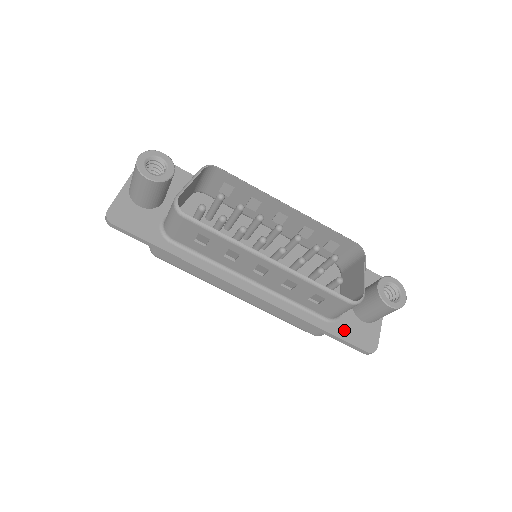
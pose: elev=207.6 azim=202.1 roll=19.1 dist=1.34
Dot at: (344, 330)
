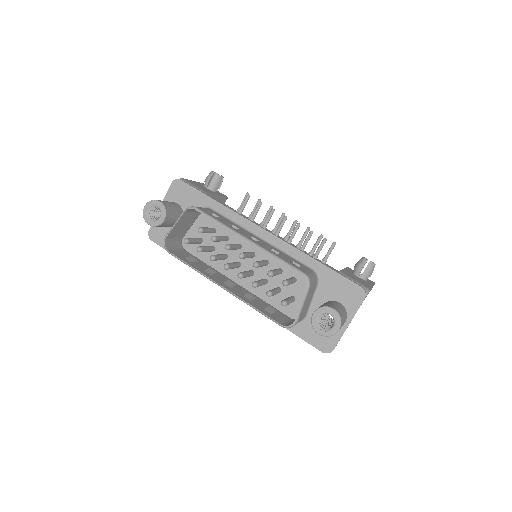
Dot at: (305, 331)
